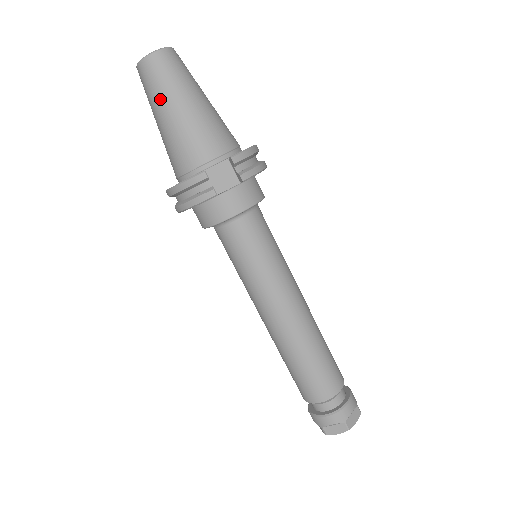
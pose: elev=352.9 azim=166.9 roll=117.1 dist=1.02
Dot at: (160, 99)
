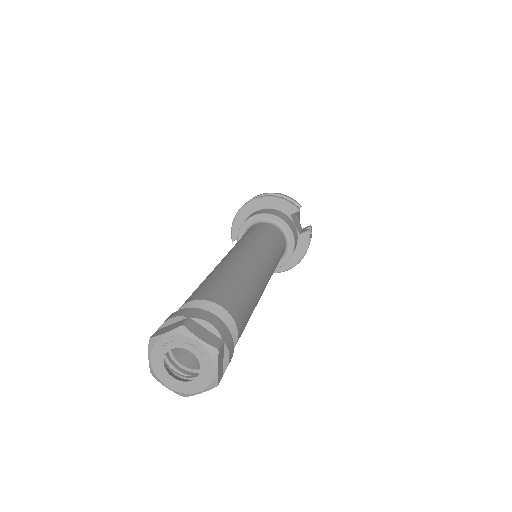
Dot at: occluded
